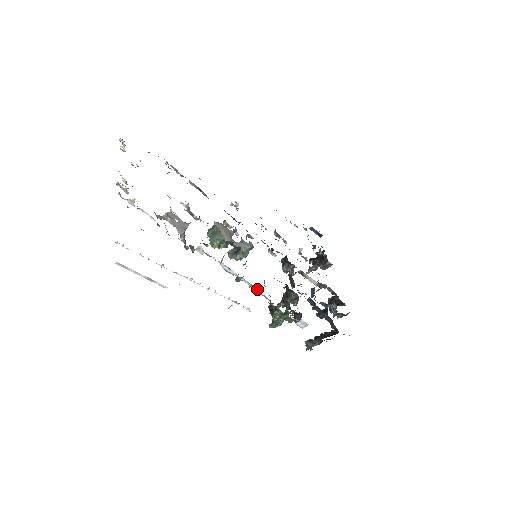
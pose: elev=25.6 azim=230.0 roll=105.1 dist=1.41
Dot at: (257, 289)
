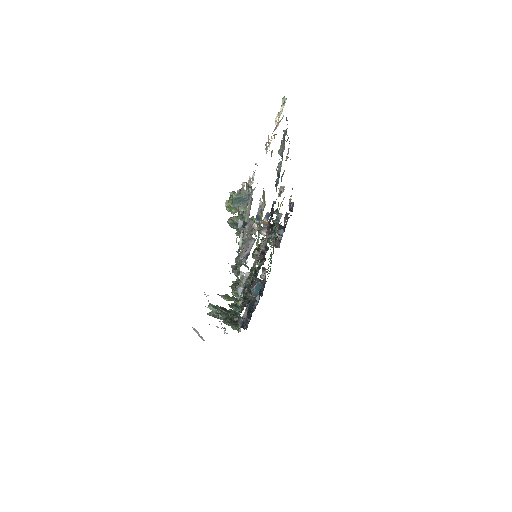
Dot at: occluded
